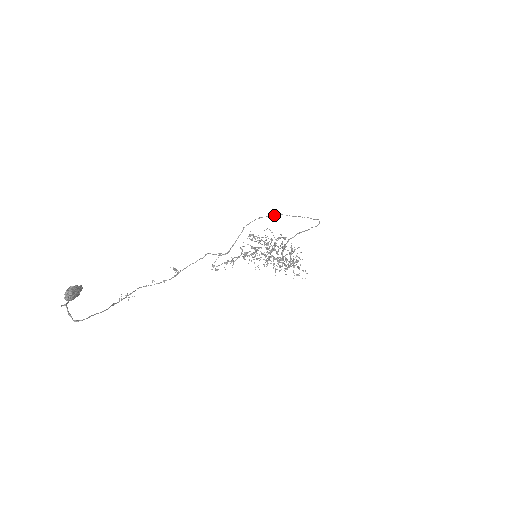
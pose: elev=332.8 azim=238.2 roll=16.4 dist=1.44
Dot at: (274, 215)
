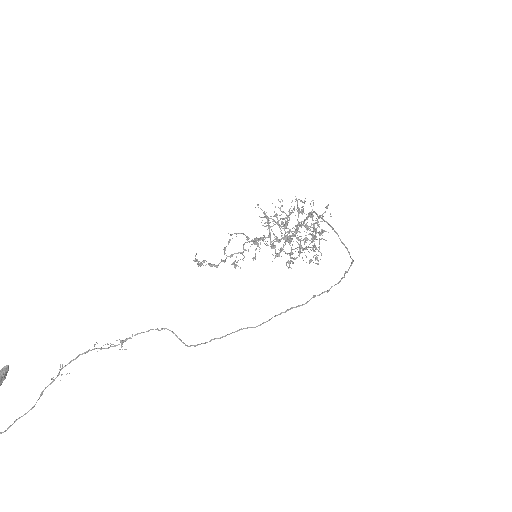
Dot at: (262, 323)
